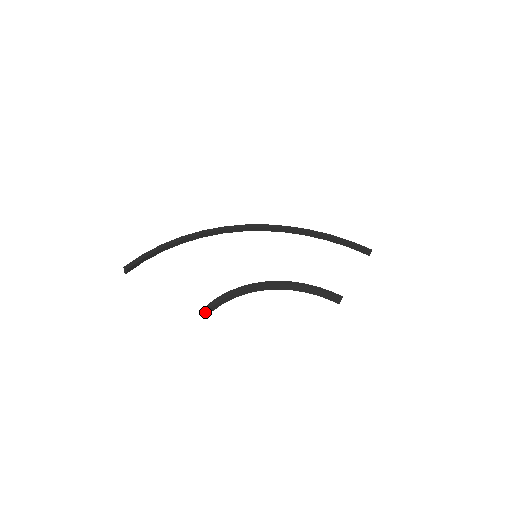
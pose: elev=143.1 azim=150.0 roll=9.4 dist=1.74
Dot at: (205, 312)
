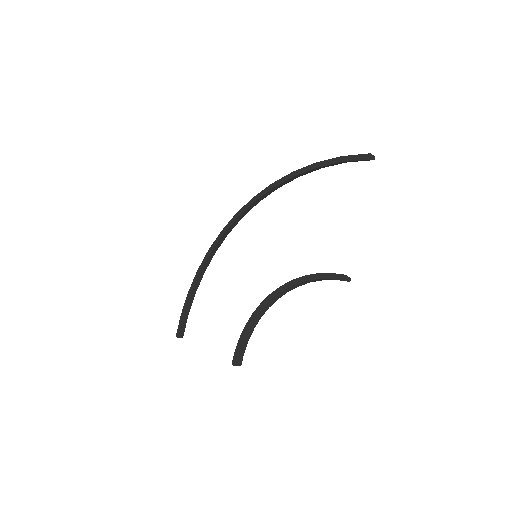
Dot at: (234, 365)
